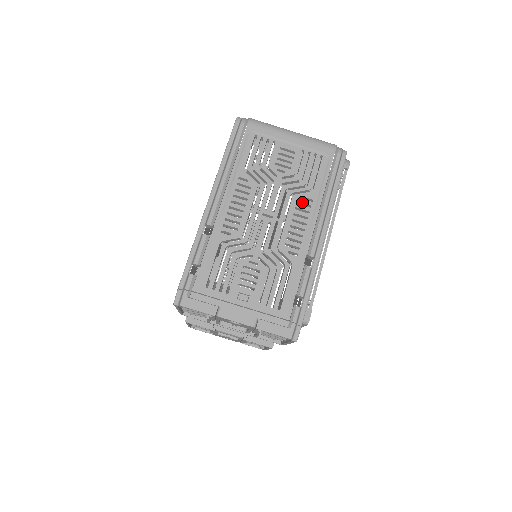
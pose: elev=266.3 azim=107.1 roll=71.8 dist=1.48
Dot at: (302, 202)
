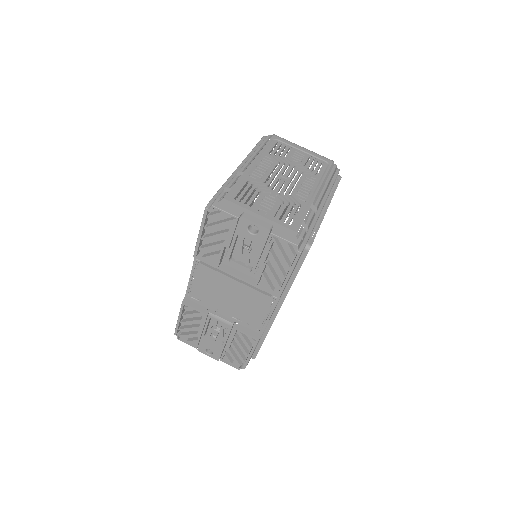
Dot at: (309, 178)
